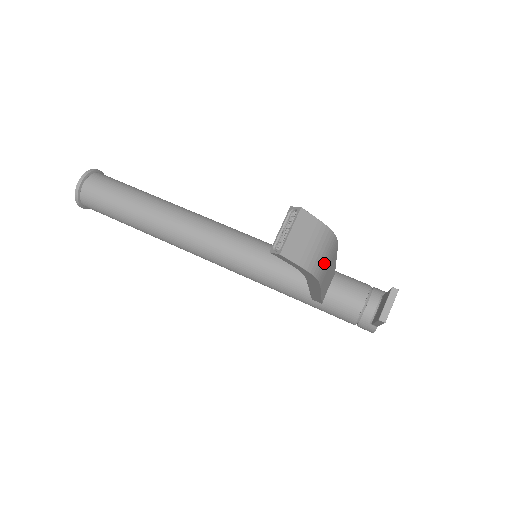
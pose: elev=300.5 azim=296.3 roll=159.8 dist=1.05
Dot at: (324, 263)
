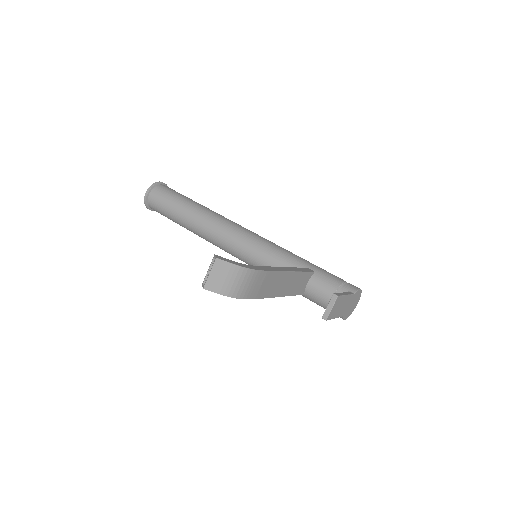
Dot at: (247, 288)
